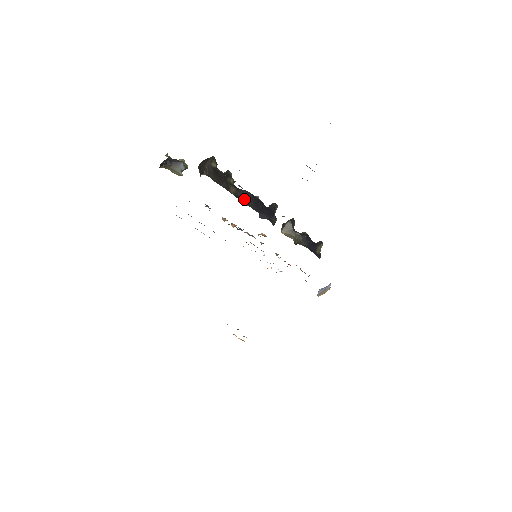
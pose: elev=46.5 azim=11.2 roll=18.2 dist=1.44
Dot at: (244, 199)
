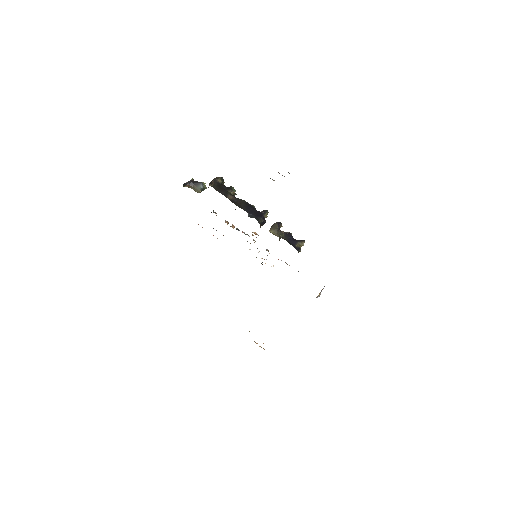
Dot at: (239, 204)
